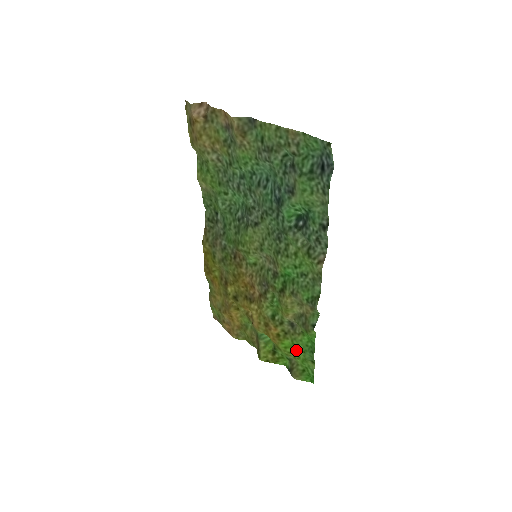
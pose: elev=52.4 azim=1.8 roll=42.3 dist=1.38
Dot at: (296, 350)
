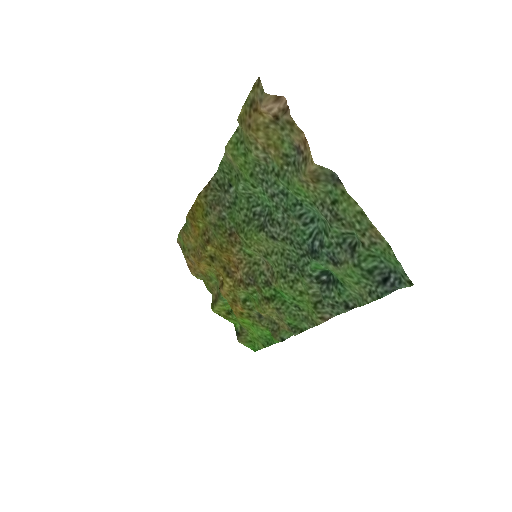
Dot at: (253, 329)
